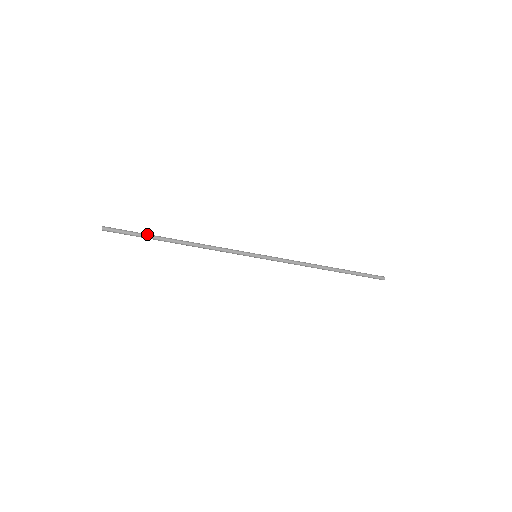
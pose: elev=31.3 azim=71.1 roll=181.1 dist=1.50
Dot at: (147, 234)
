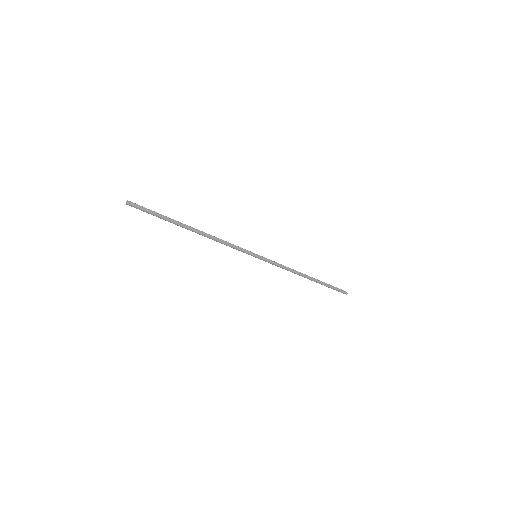
Dot at: (168, 218)
